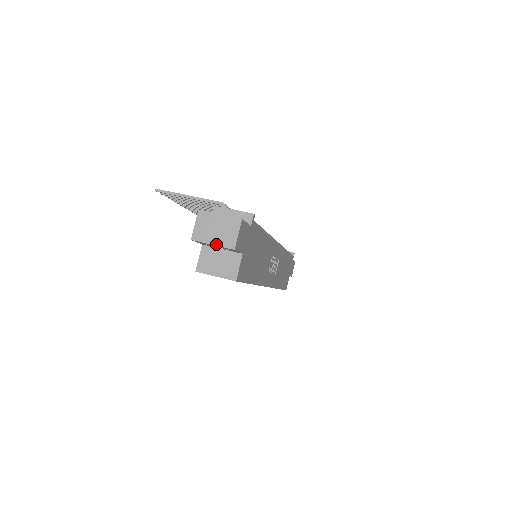
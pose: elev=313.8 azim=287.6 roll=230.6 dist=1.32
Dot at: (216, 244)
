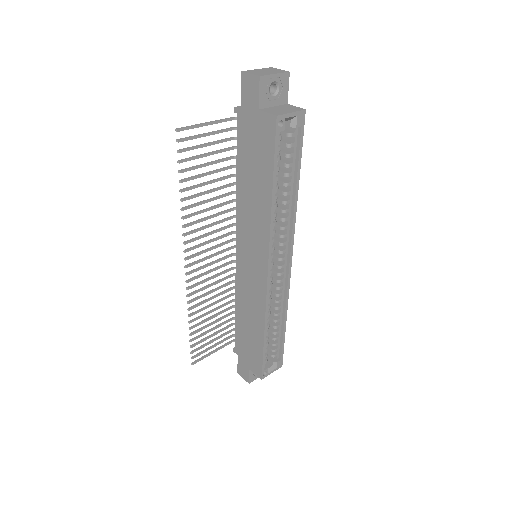
Dot at: (276, 73)
